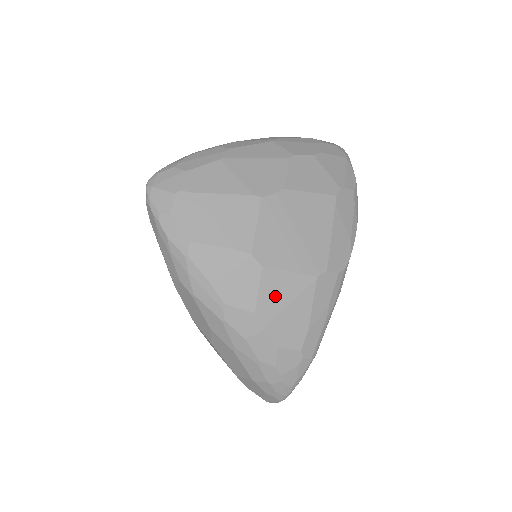
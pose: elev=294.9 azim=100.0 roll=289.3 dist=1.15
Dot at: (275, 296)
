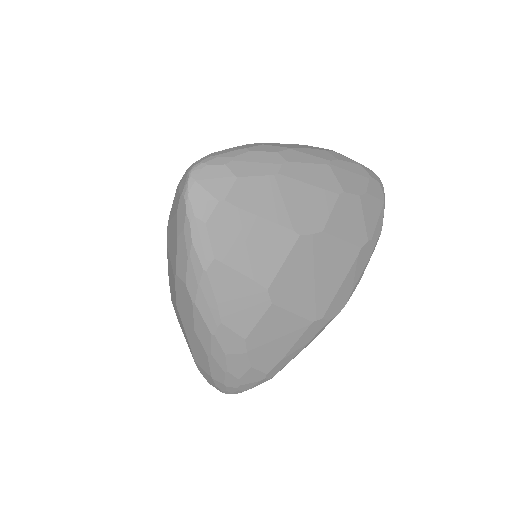
Dot at: (270, 329)
